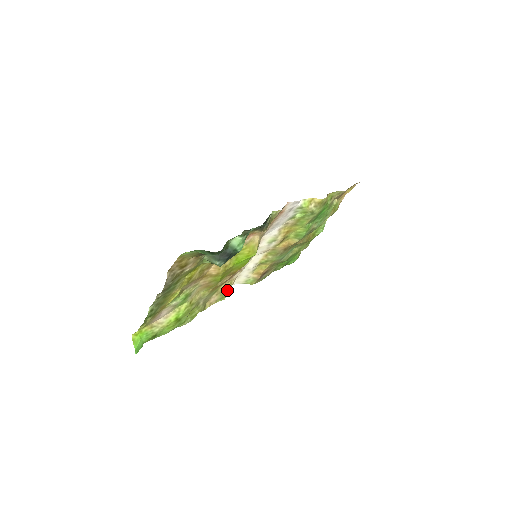
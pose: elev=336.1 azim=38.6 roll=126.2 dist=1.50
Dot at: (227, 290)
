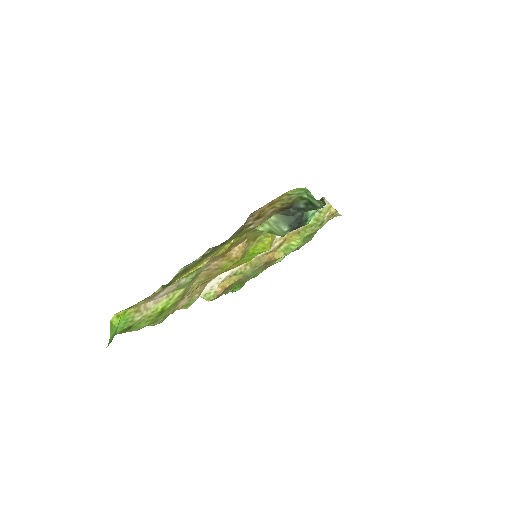
Dot at: (197, 295)
